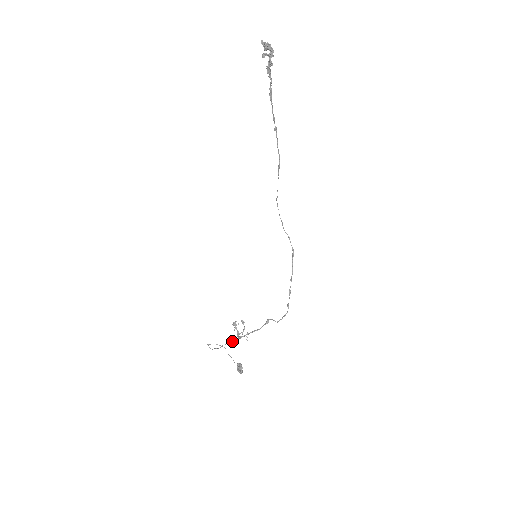
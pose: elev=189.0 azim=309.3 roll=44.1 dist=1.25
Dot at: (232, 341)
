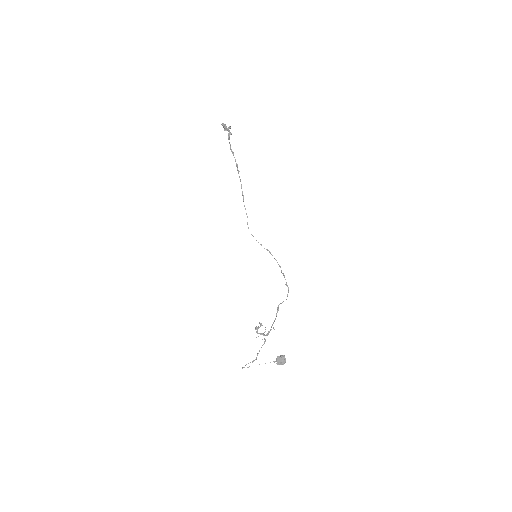
Dot at: (265, 339)
